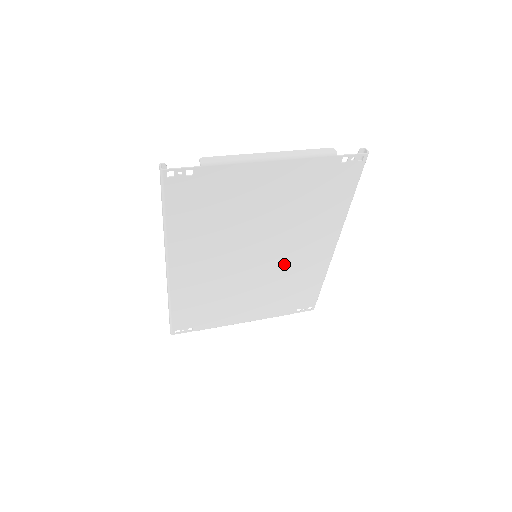
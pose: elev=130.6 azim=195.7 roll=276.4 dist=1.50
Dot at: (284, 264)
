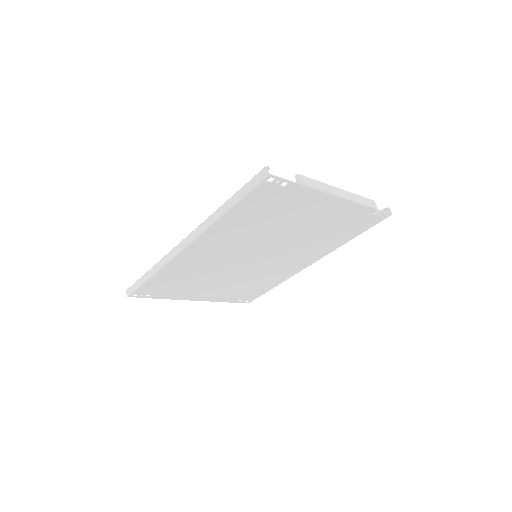
Dot at: (267, 267)
